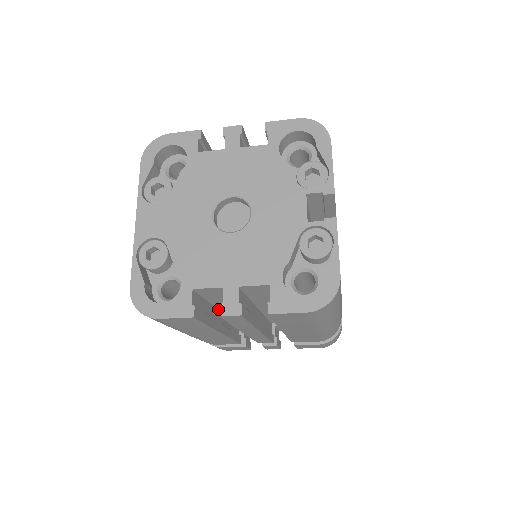
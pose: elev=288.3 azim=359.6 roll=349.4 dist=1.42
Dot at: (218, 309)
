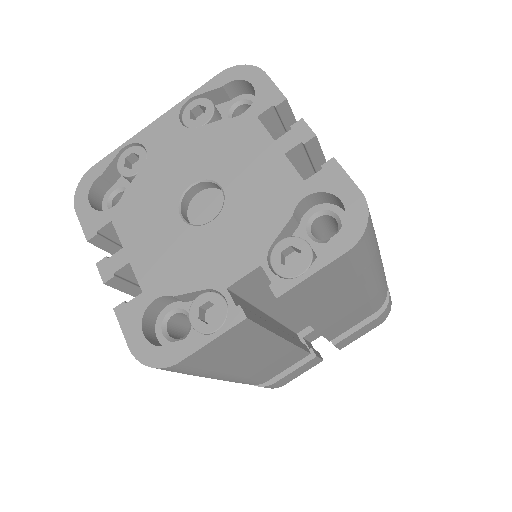
Dot at: occluded
